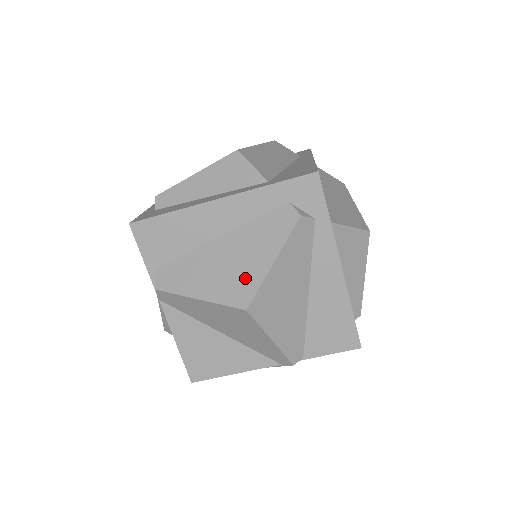
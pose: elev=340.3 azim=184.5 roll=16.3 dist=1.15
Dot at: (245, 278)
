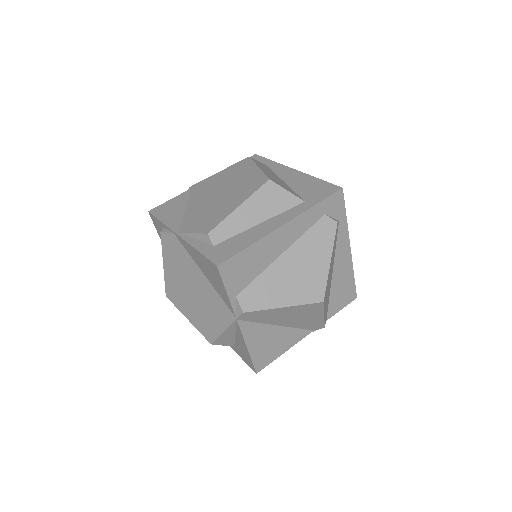
Dot at: (314, 279)
